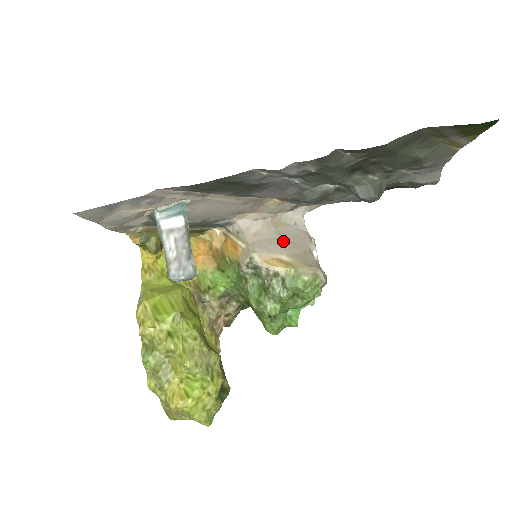
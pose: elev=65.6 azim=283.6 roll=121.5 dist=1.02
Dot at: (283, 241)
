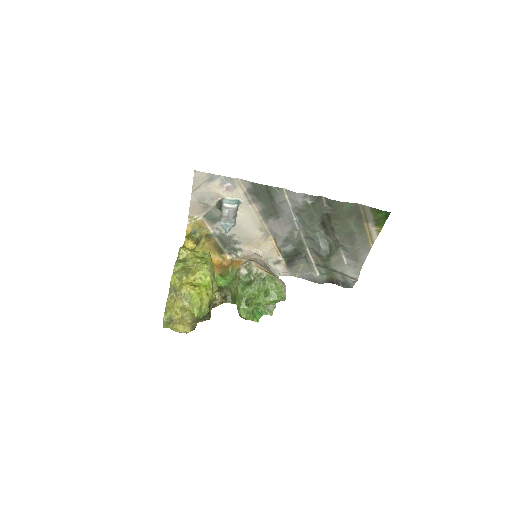
Dot at: occluded
